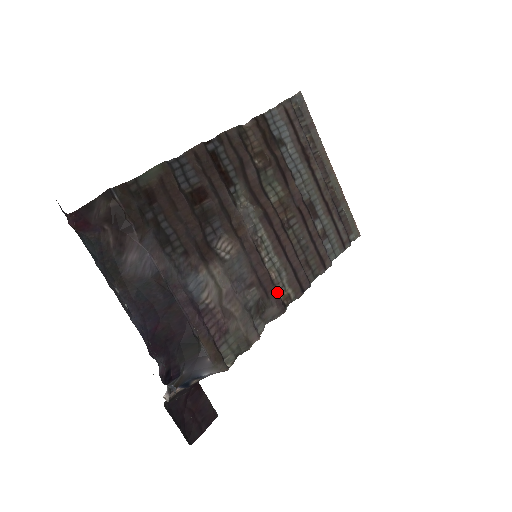
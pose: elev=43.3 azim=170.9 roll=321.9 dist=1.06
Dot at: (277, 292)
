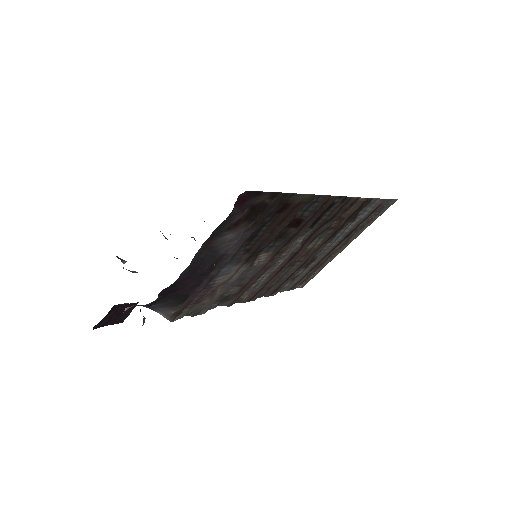
Dot at: (242, 295)
